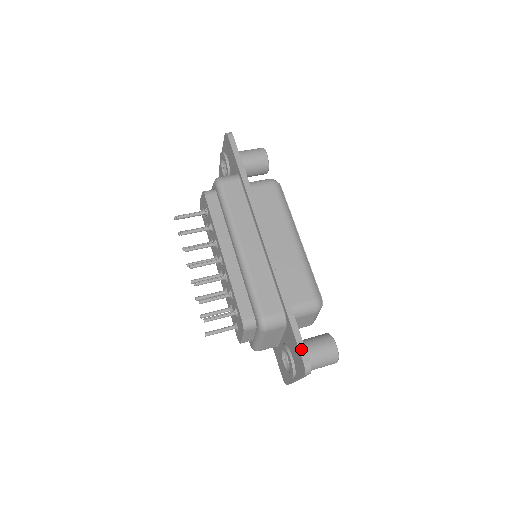
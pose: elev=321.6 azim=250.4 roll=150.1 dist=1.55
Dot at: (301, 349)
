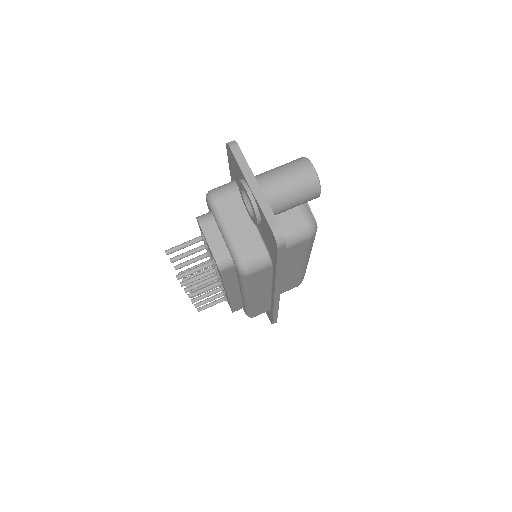
Dot at: occluded
